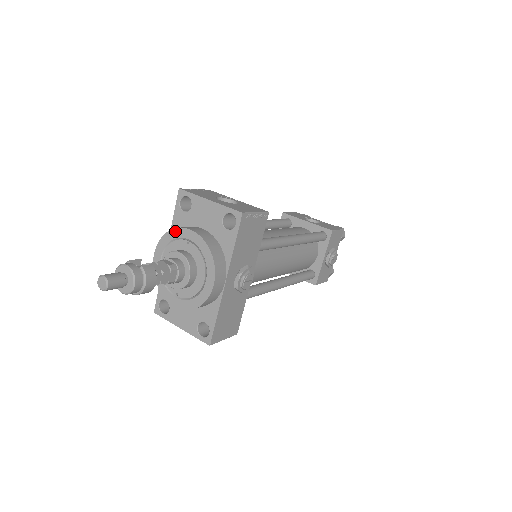
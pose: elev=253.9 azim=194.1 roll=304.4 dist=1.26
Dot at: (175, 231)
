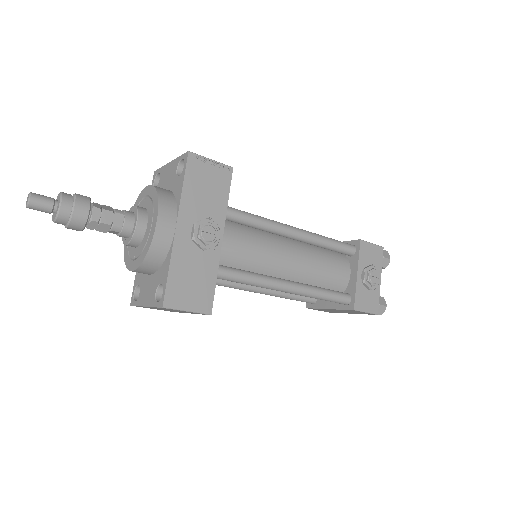
Dot at: (139, 197)
